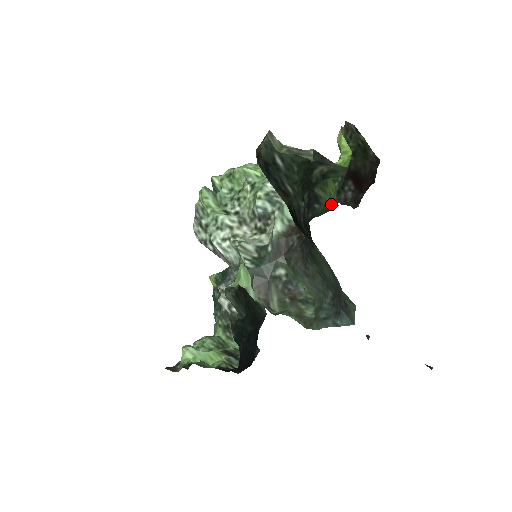
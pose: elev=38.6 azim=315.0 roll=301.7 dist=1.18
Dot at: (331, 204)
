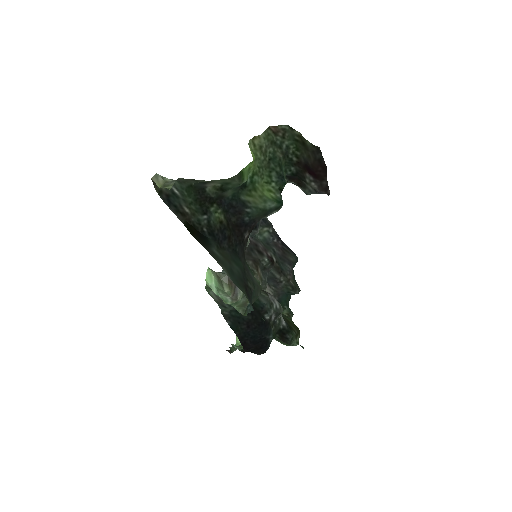
Dot at: (265, 204)
